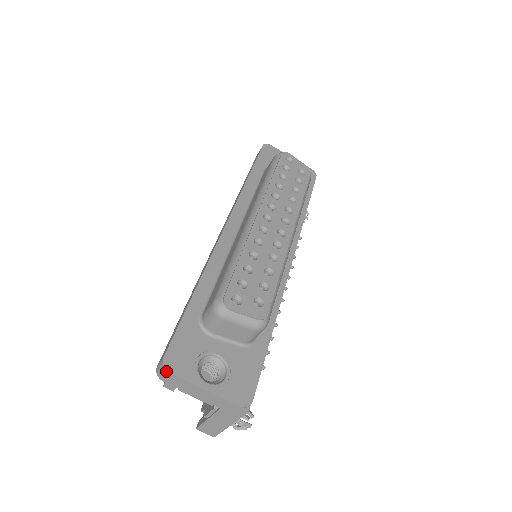
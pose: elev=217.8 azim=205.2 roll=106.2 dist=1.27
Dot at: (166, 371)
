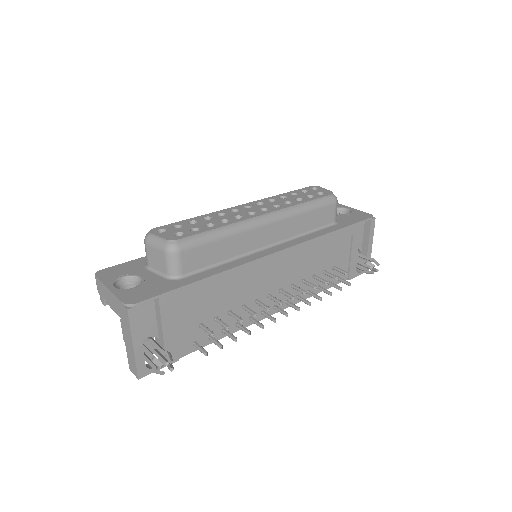
Dot at: (95, 276)
